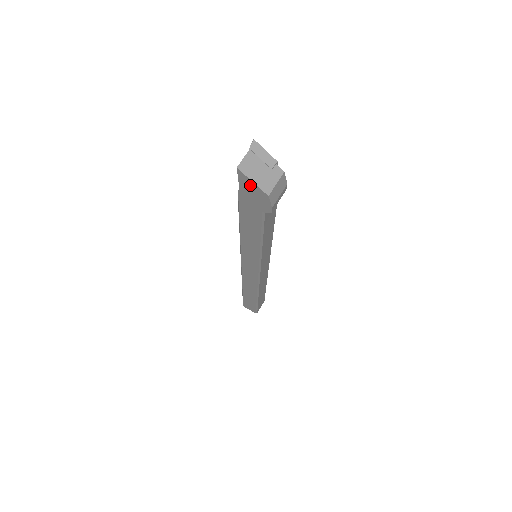
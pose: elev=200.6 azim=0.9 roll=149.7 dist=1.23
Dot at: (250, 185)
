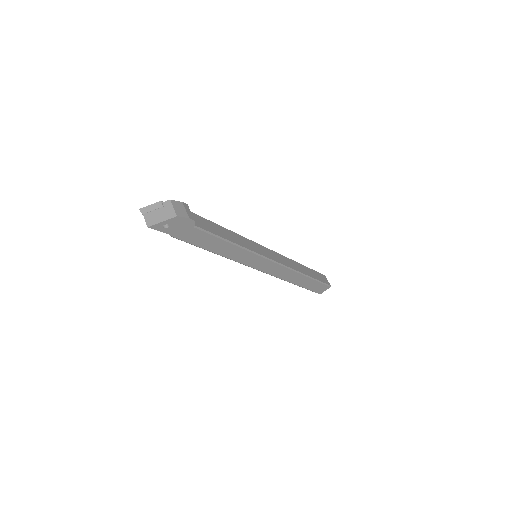
Dot at: (167, 226)
